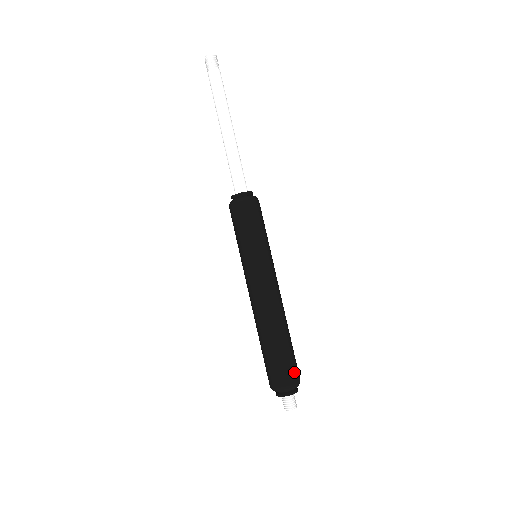
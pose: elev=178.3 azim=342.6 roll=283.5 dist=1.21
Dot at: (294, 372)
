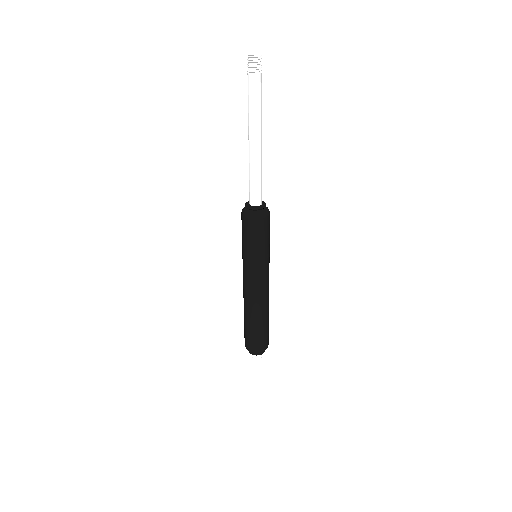
Dot at: (268, 340)
